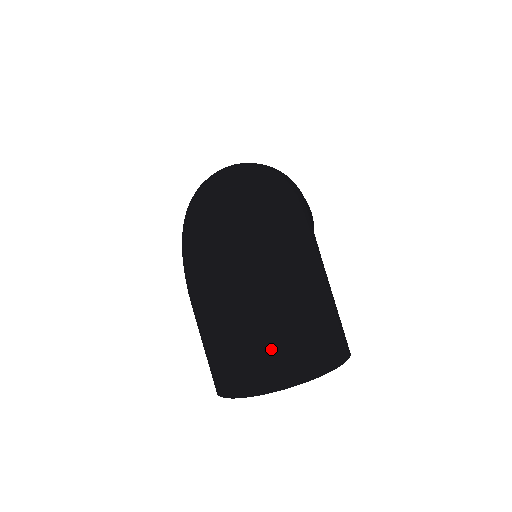
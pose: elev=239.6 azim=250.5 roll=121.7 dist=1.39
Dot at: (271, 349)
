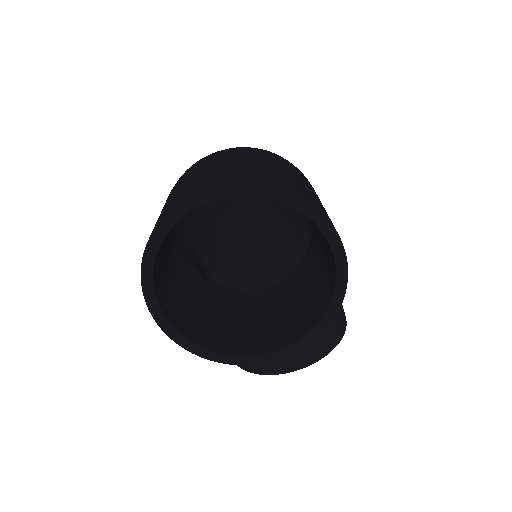
Dot at: (224, 169)
